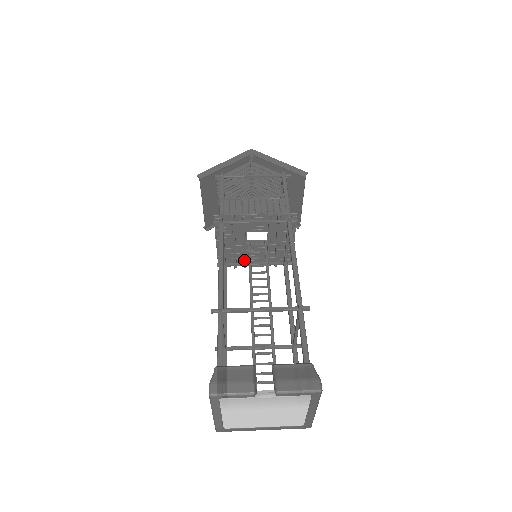
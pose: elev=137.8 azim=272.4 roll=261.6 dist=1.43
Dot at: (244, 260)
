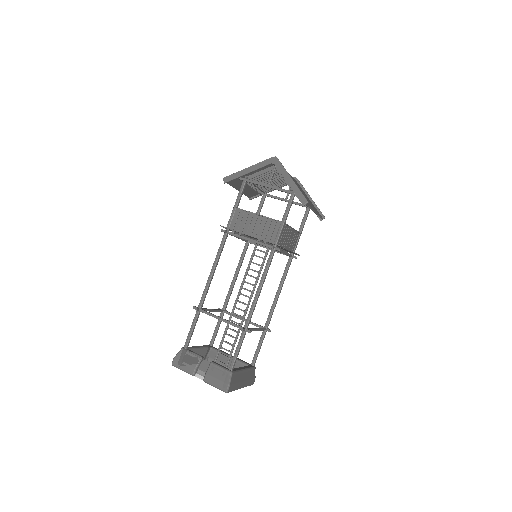
Dot at: occluded
